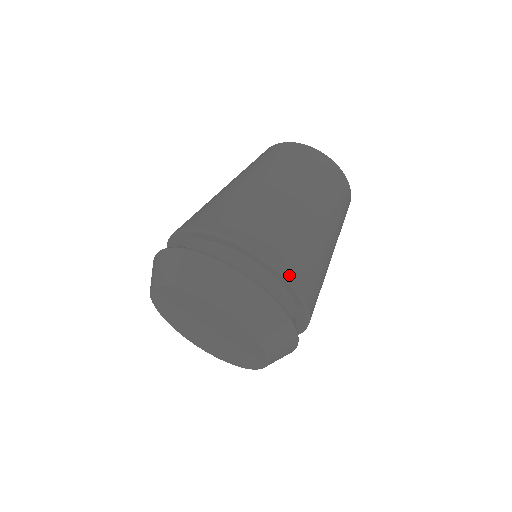
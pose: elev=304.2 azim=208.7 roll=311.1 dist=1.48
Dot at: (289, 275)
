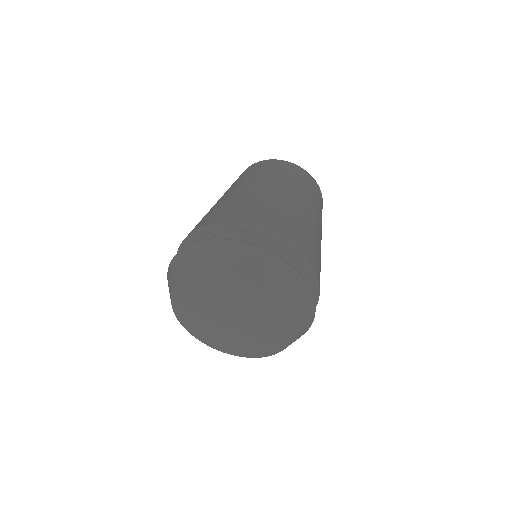
Dot at: (273, 232)
